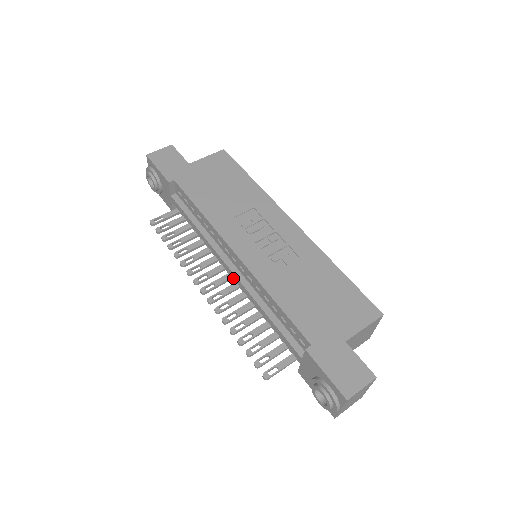
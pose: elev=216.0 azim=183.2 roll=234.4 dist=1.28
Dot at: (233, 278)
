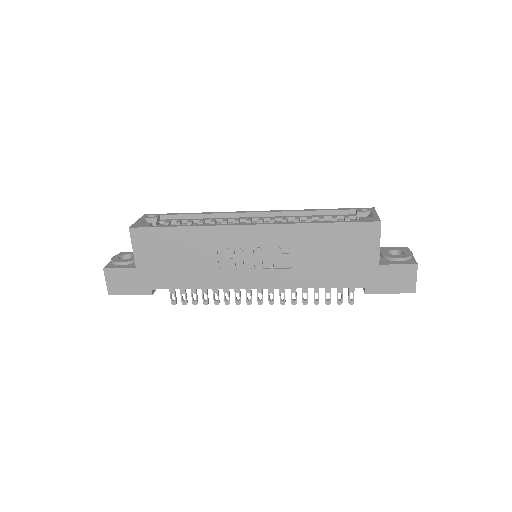
Dot at: occluded
